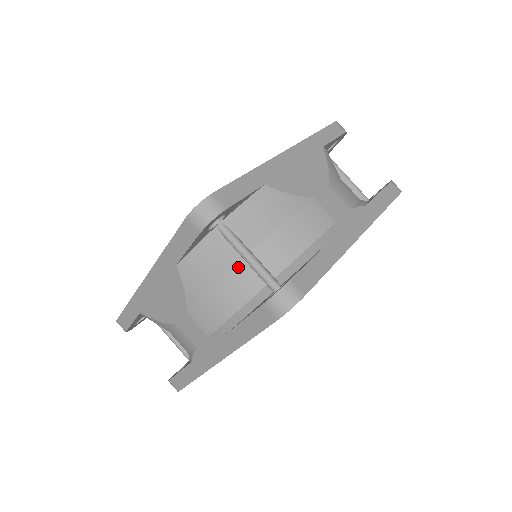
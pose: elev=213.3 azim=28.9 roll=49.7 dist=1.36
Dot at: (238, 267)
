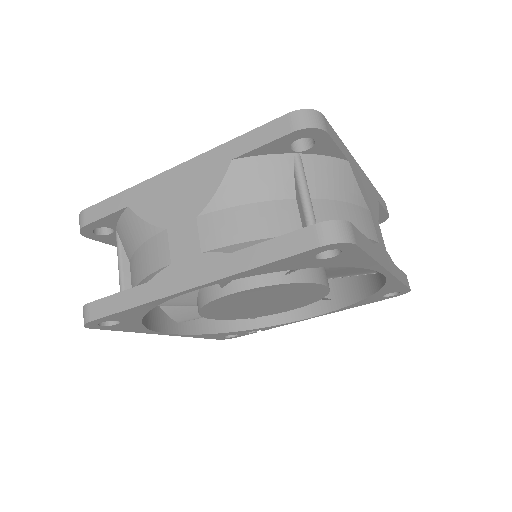
Dot at: (286, 202)
